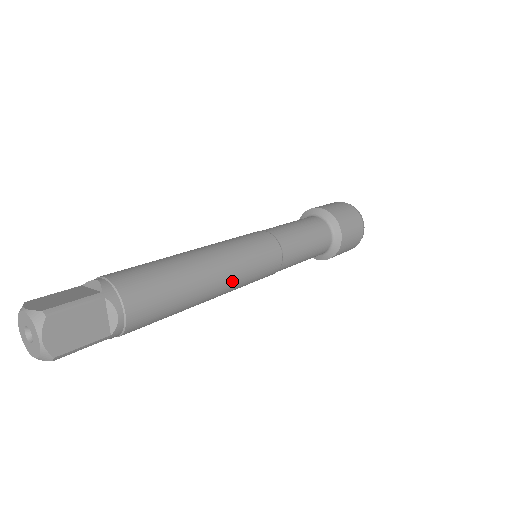
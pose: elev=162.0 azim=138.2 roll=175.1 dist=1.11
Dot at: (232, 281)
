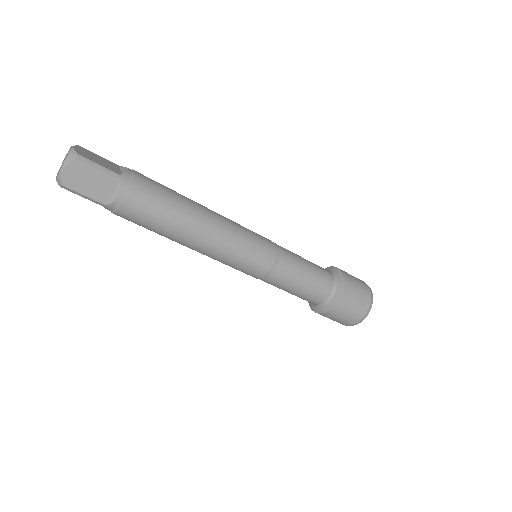
Dot at: (226, 222)
